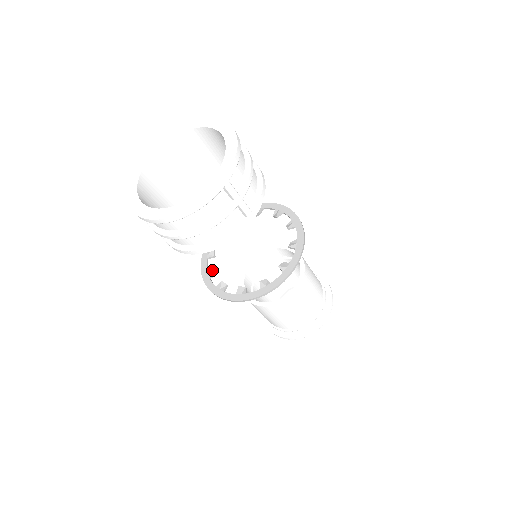
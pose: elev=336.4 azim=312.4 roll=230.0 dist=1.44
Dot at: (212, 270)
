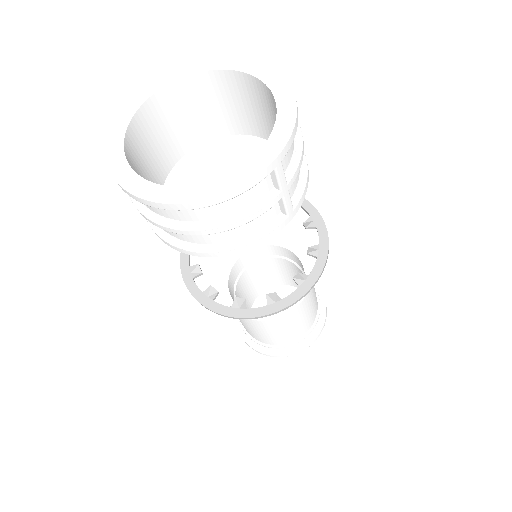
Dot at: (197, 268)
